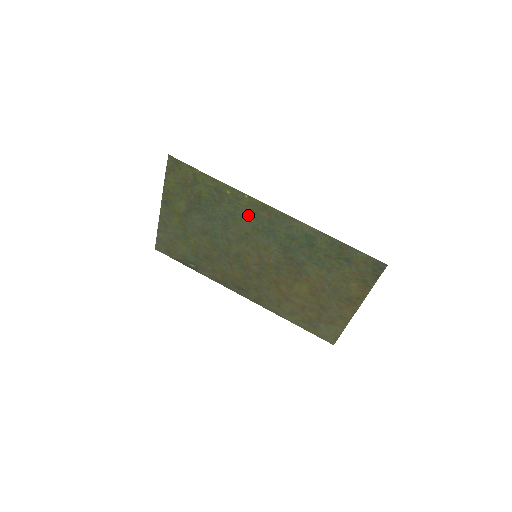
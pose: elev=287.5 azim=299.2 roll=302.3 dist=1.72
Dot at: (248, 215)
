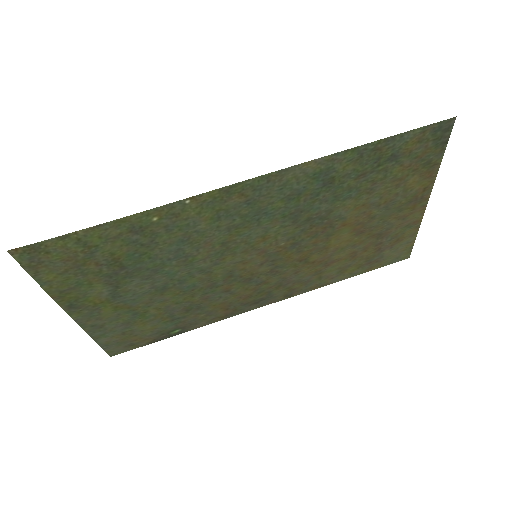
Dot at: (209, 222)
